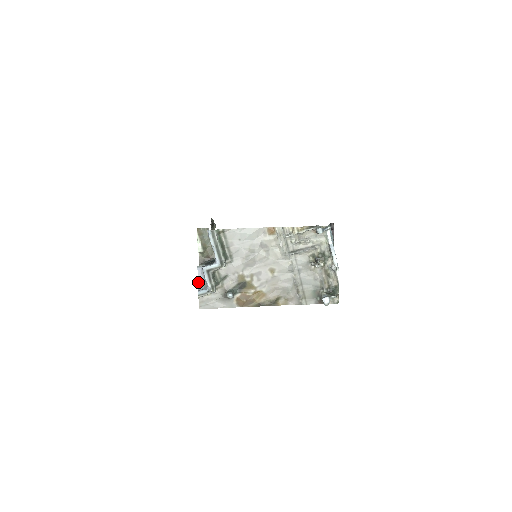
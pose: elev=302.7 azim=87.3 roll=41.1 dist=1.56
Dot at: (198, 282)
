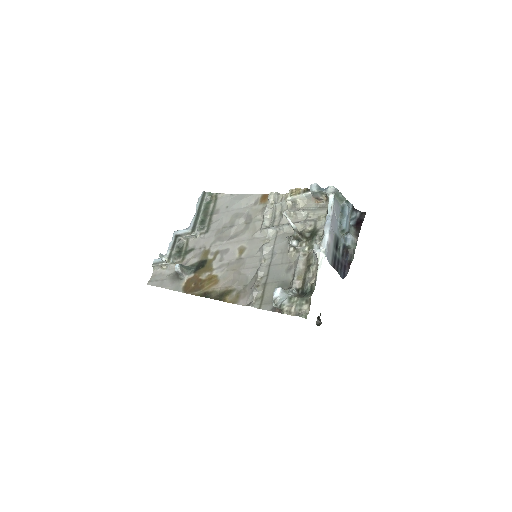
Dot at: occluded
